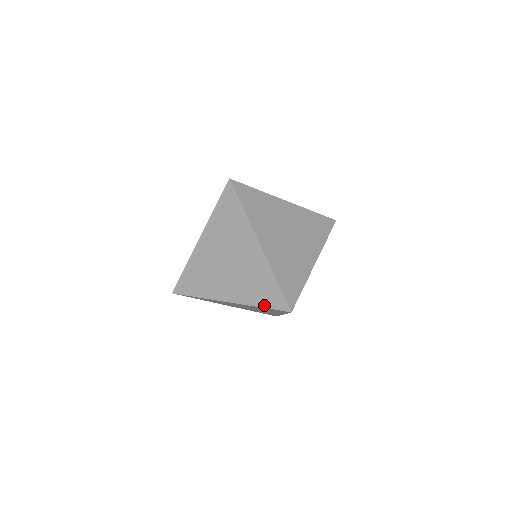
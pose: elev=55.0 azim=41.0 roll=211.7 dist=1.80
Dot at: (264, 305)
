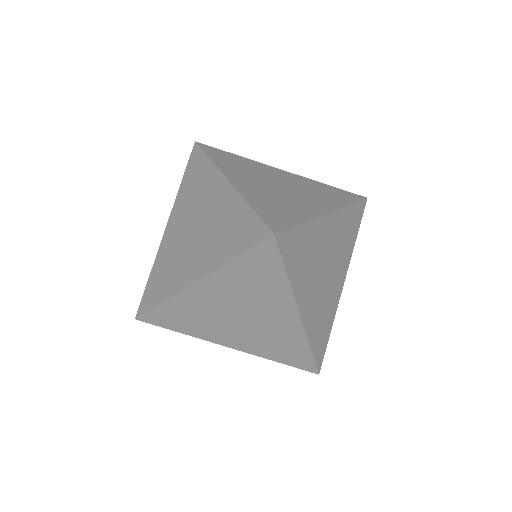
Dot at: (238, 252)
